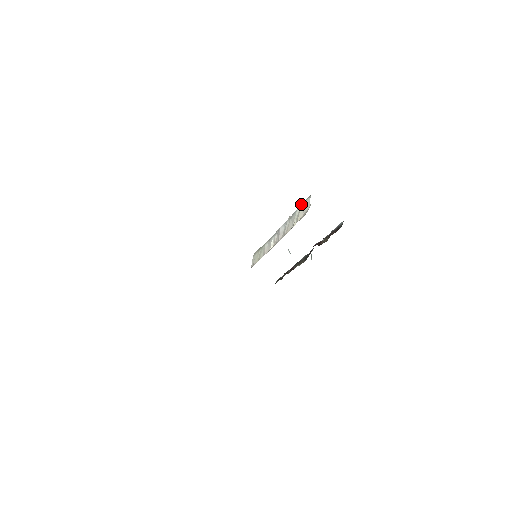
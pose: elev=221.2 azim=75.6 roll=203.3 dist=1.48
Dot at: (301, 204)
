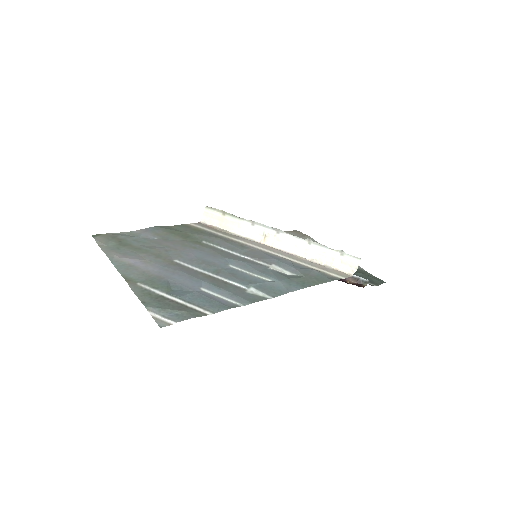
Dot at: (339, 251)
